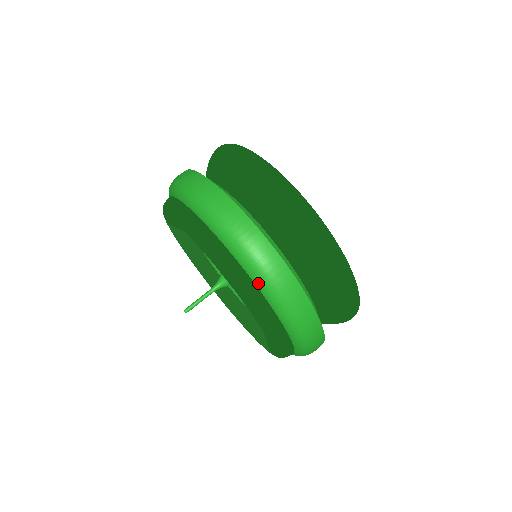
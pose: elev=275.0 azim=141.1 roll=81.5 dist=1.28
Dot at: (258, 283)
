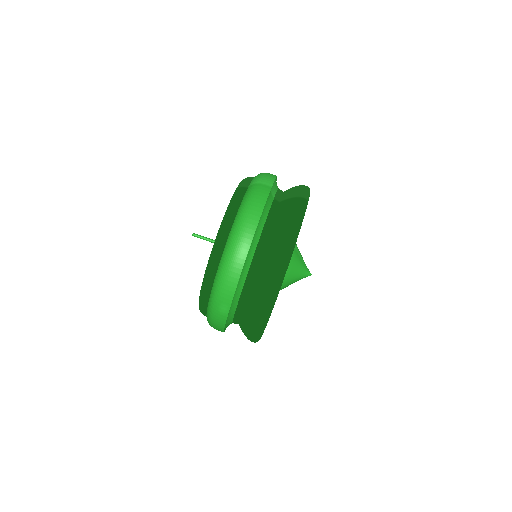
Dot at: (208, 311)
